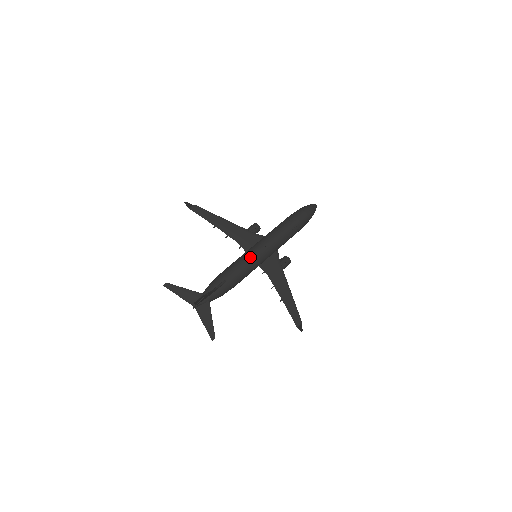
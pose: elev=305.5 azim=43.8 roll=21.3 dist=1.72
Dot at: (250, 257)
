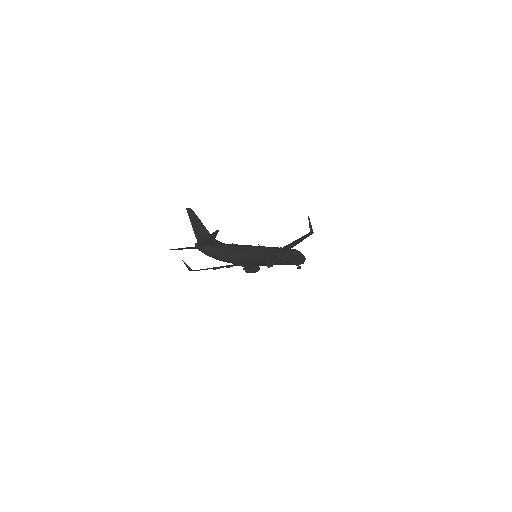
Dot at: occluded
